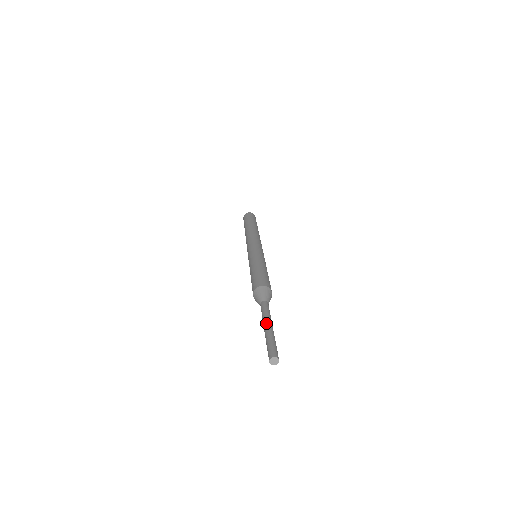
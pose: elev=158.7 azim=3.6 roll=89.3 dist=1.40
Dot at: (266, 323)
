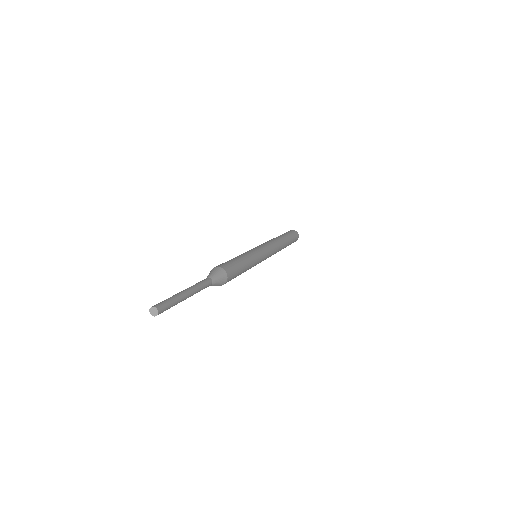
Dot at: occluded
